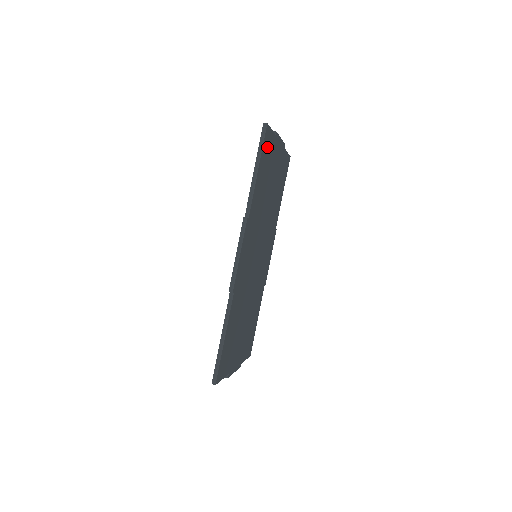
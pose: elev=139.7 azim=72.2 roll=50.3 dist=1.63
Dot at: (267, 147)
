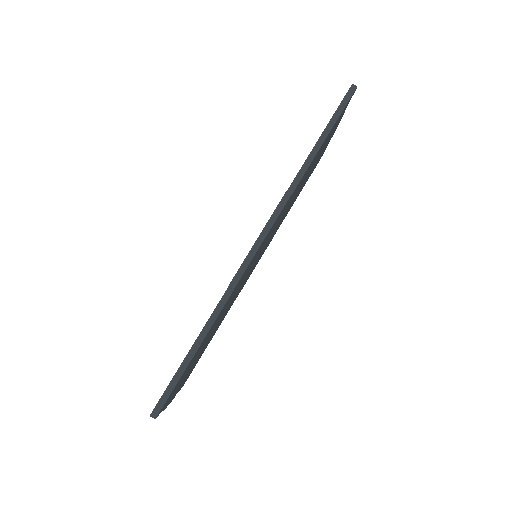
Dot at: (338, 119)
